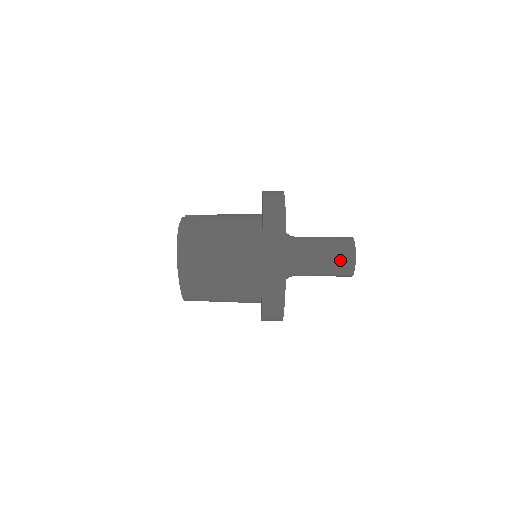
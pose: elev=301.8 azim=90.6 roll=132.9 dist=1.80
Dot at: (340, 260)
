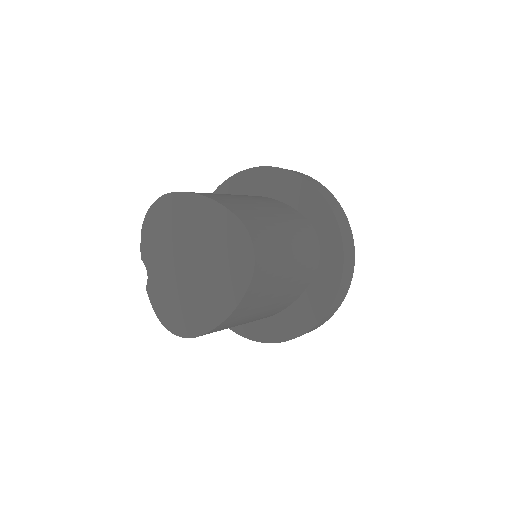
Dot at: occluded
